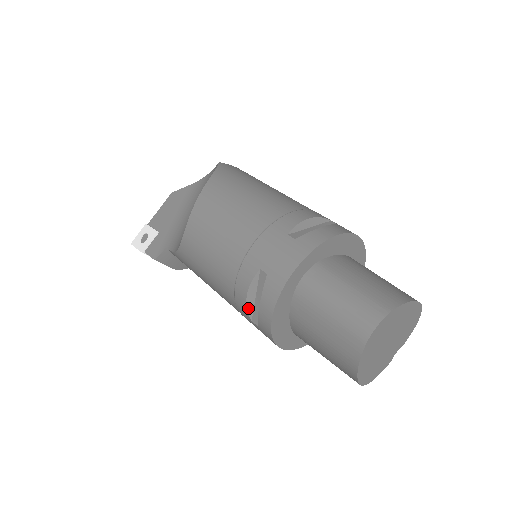
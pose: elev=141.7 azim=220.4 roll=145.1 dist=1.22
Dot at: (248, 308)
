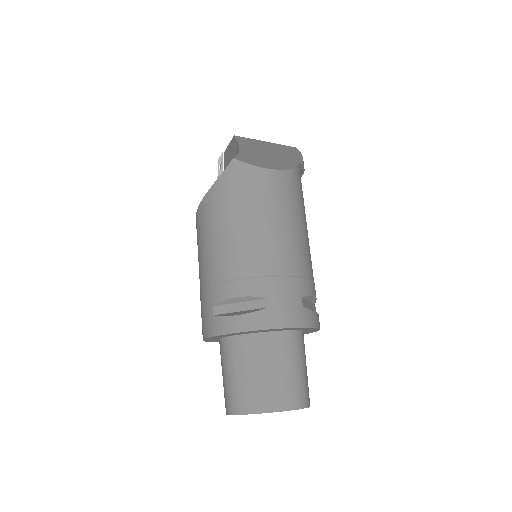
Dot at: occluded
